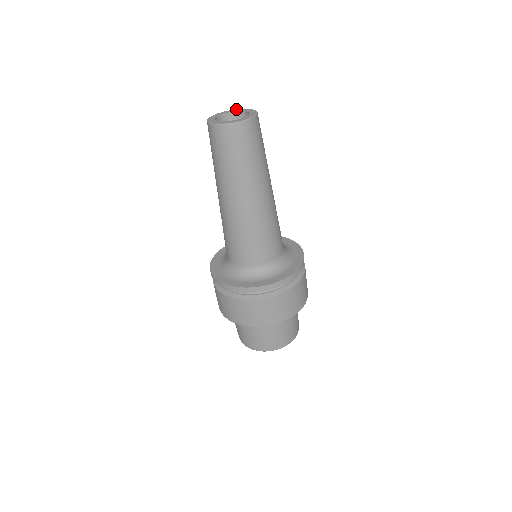
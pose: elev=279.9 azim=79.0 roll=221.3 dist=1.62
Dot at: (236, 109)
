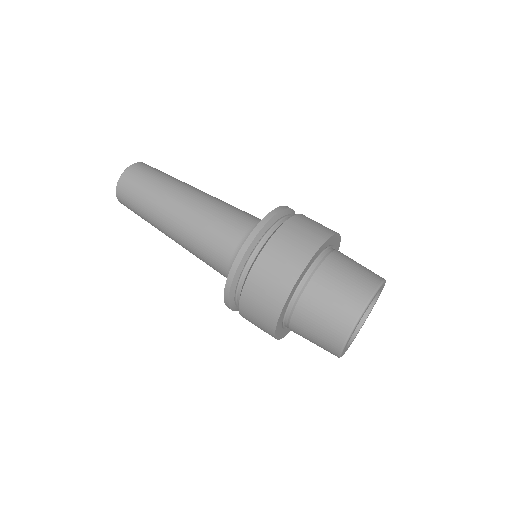
Dot at: occluded
